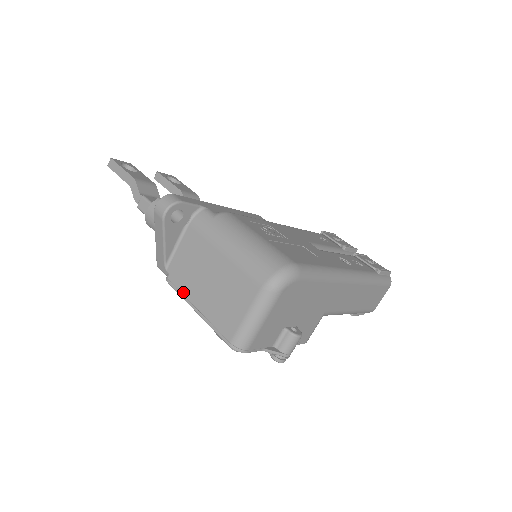
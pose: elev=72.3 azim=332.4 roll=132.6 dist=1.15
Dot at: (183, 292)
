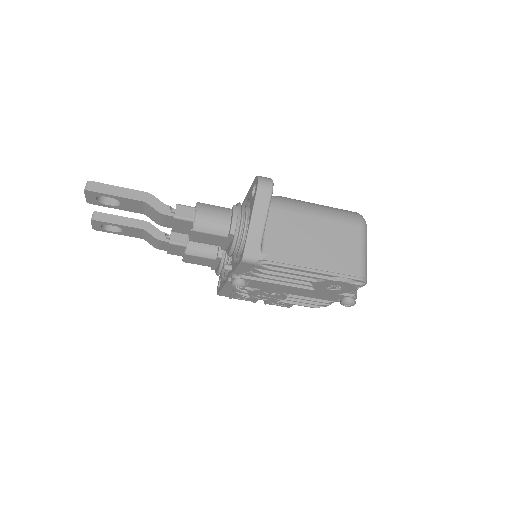
Dot at: (293, 263)
